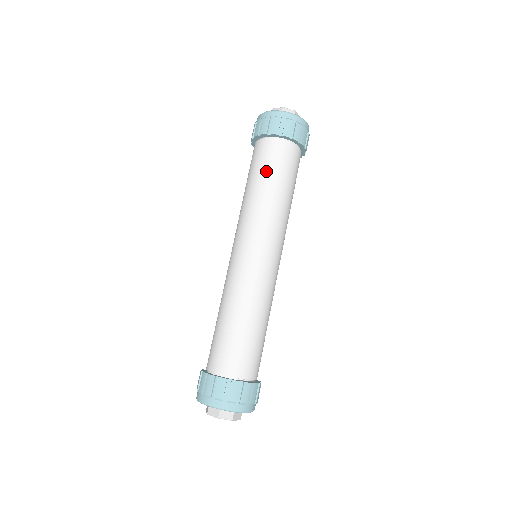
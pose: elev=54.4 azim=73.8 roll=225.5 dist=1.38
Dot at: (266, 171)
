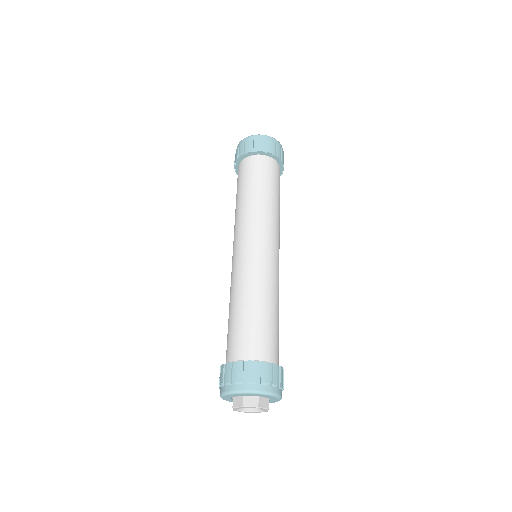
Dot at: (249, 181)
